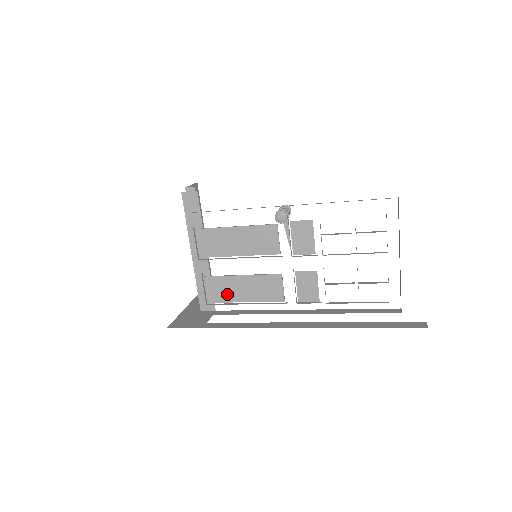
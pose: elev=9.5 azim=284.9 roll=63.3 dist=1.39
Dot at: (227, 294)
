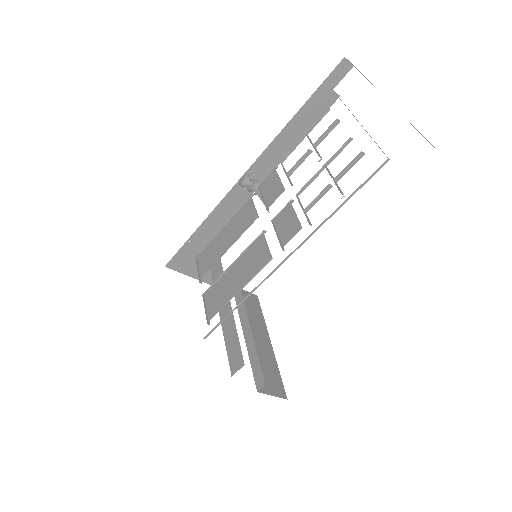
Dot at: (223, 296)
